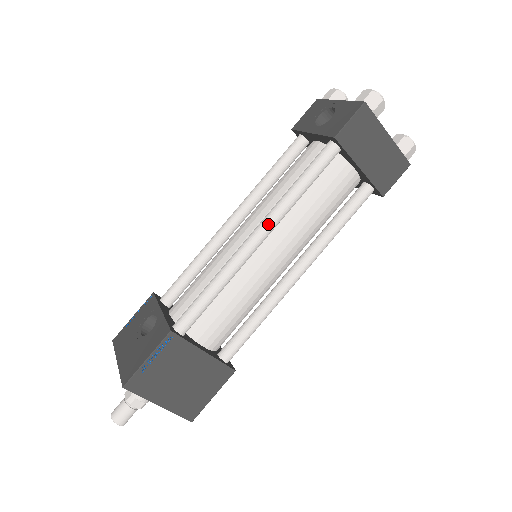
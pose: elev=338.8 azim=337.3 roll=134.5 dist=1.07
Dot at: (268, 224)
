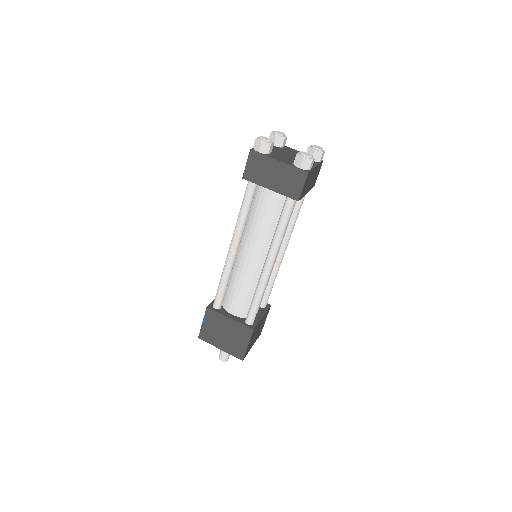
Dot at: (233, 239)
